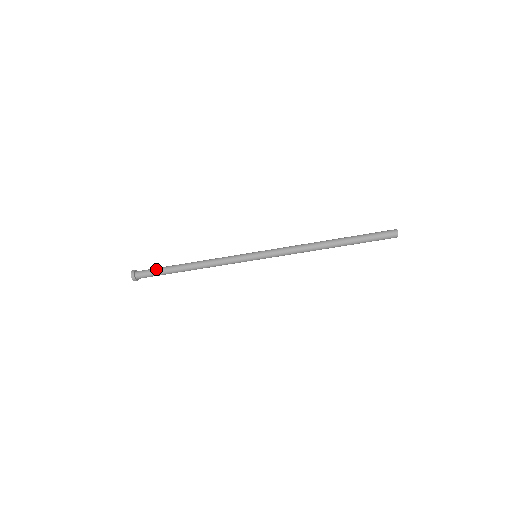
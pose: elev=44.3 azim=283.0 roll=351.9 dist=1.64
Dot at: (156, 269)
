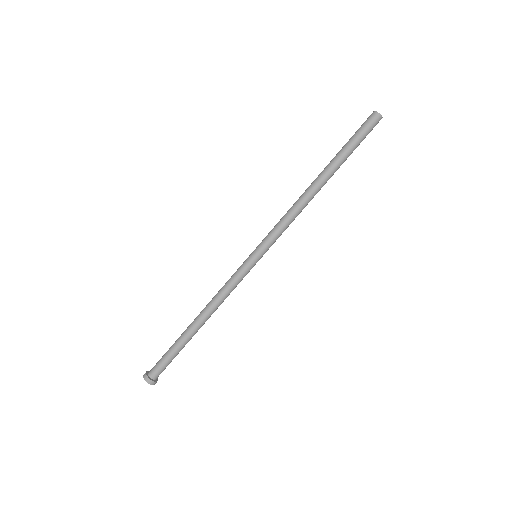
Dot at: (167, 351)
